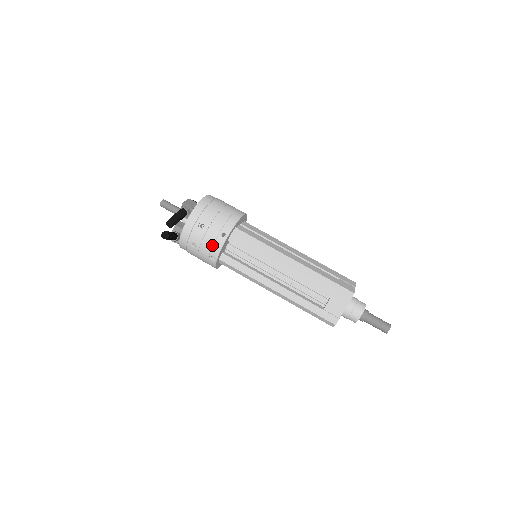
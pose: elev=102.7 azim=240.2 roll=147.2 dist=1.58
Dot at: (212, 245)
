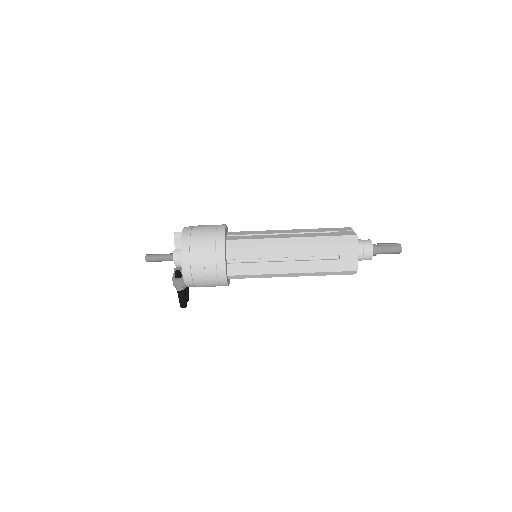
Dot at: occluded
